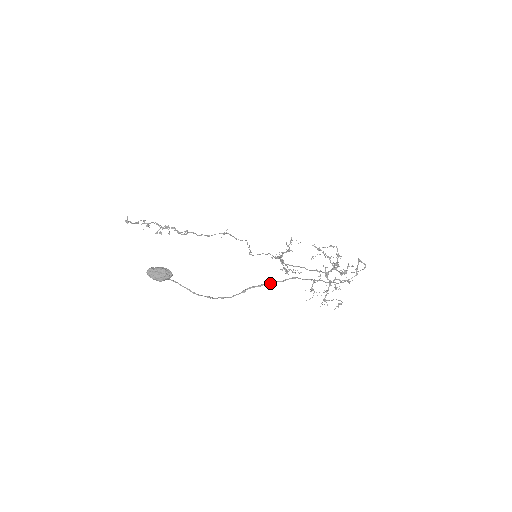
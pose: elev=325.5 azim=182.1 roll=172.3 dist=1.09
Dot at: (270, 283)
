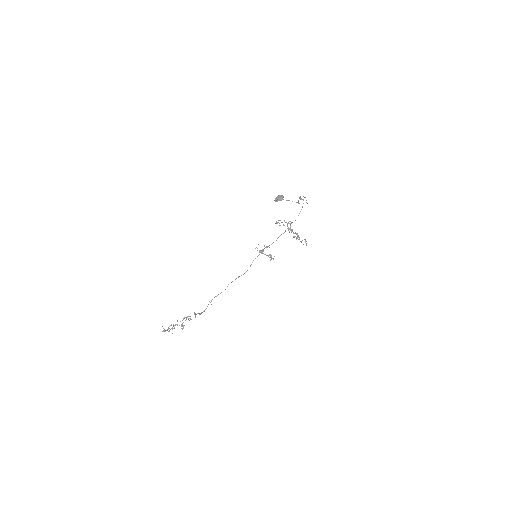
Dot at: (299, 198)
